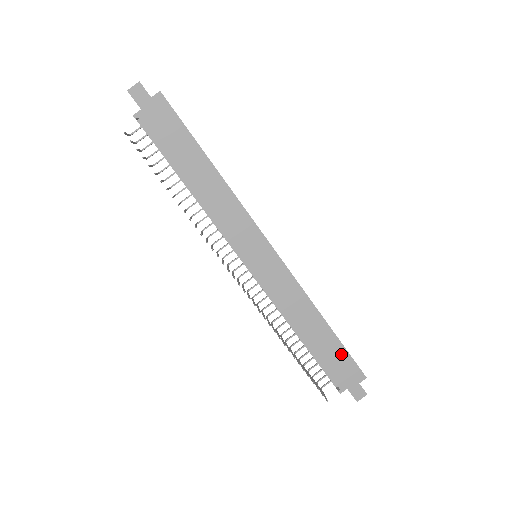
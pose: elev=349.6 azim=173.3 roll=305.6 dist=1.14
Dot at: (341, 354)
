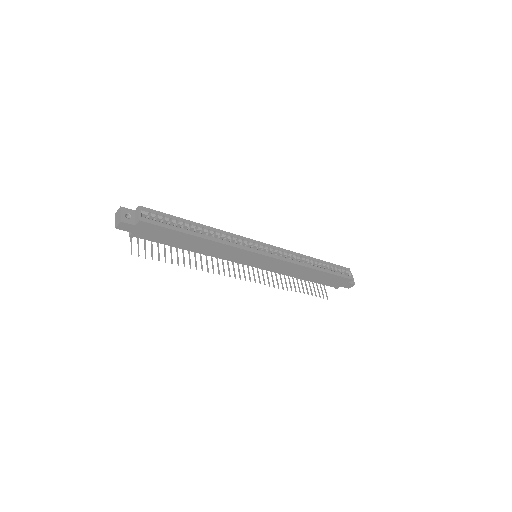
Dot at: (332, 277)
